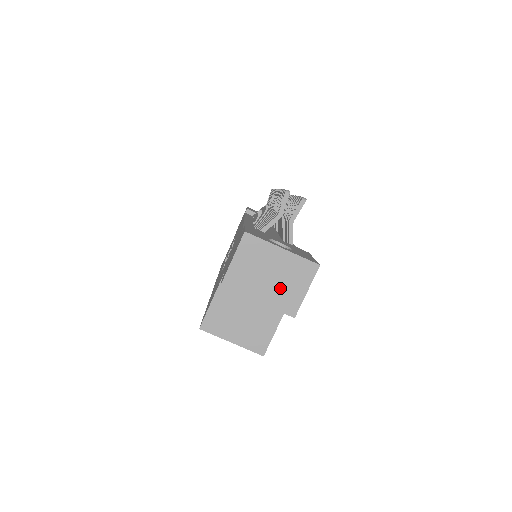
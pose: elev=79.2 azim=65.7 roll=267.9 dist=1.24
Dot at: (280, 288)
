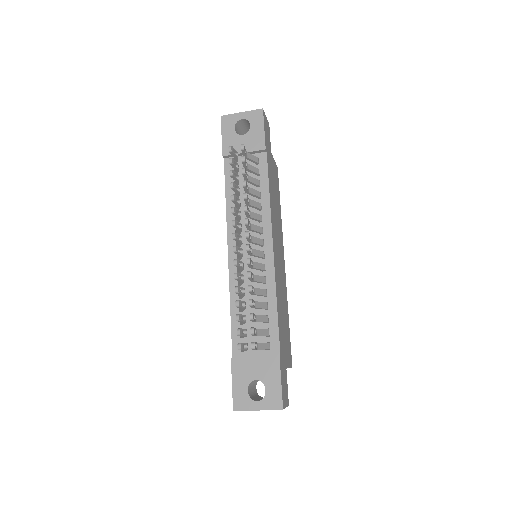
Dot at: occluded
